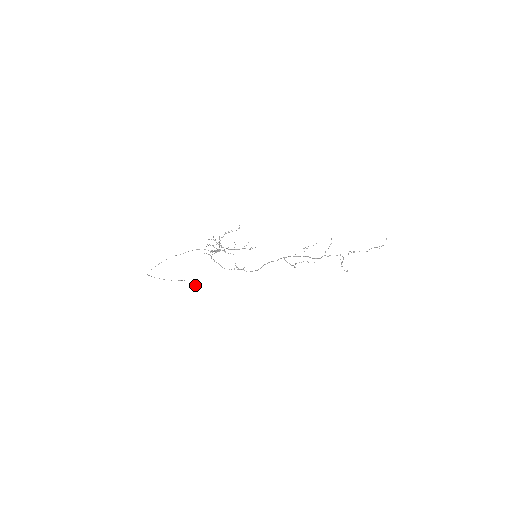
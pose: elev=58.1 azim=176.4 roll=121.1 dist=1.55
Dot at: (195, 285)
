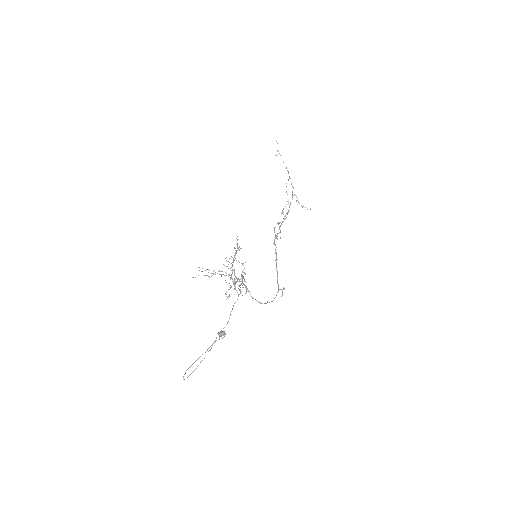
Dot at: occluded
